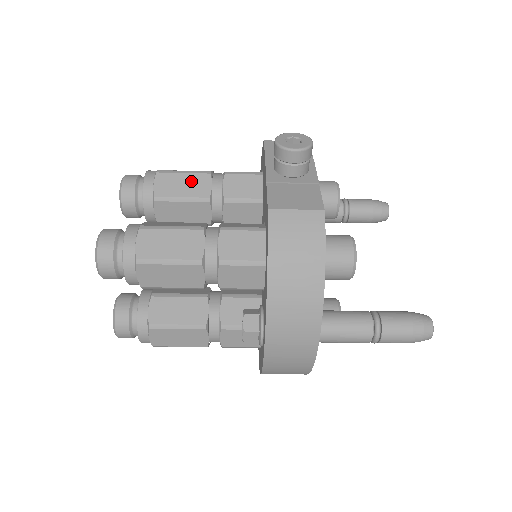
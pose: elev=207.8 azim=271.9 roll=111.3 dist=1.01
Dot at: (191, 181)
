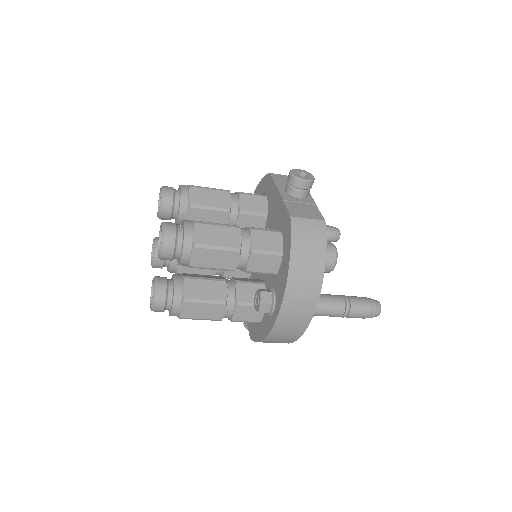
Dot at: (216, 196)
